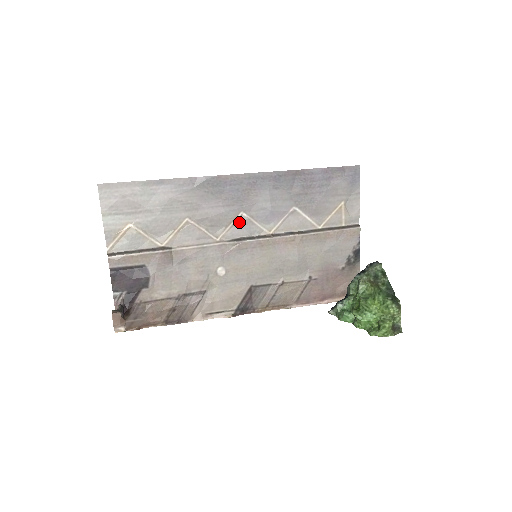
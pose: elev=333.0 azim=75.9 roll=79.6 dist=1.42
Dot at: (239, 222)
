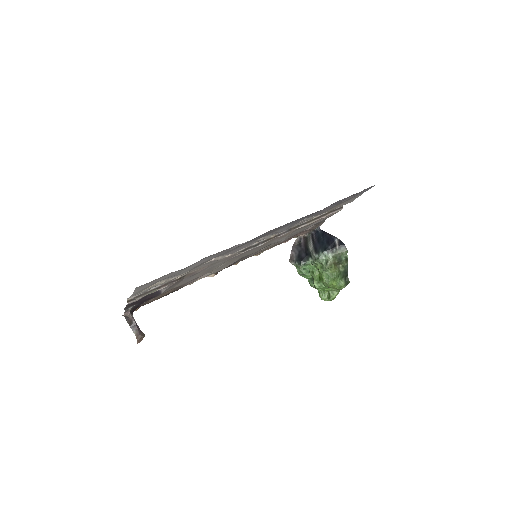
Dot at: occluded
